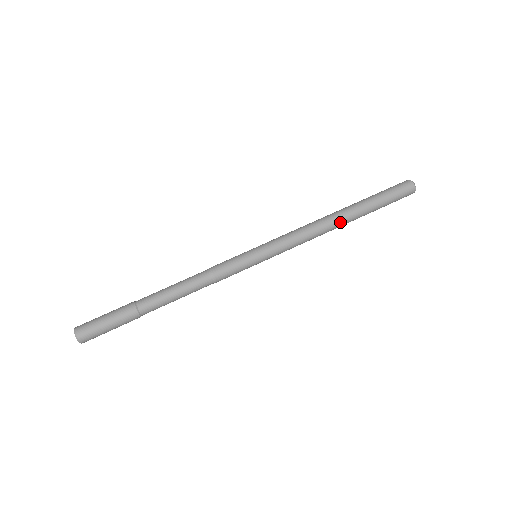
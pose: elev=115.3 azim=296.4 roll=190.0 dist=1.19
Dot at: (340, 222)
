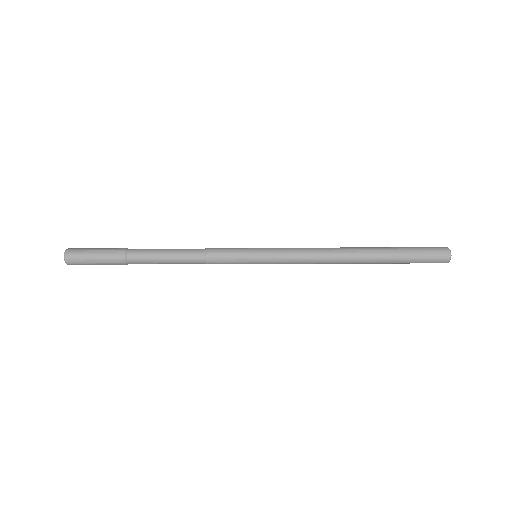
Dot at: (353, 254)
